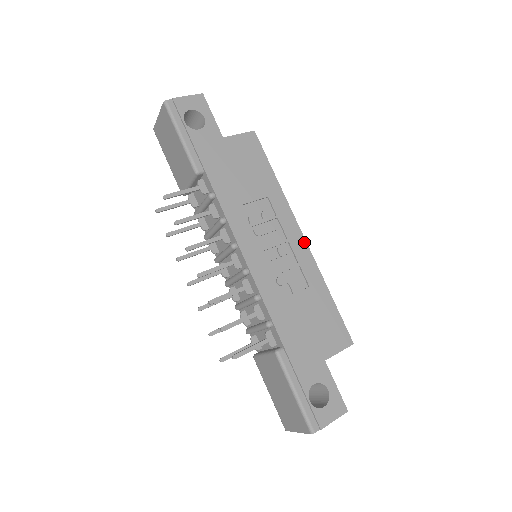
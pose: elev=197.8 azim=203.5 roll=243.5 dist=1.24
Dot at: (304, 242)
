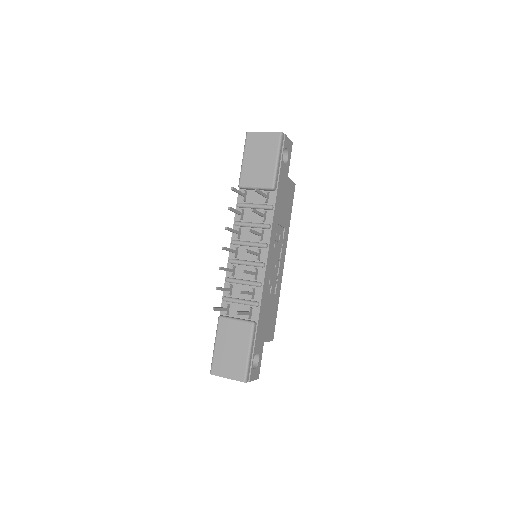
Dot at: (283, 266)
